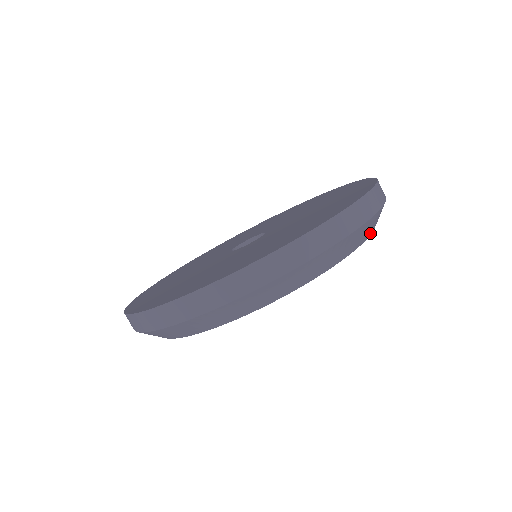
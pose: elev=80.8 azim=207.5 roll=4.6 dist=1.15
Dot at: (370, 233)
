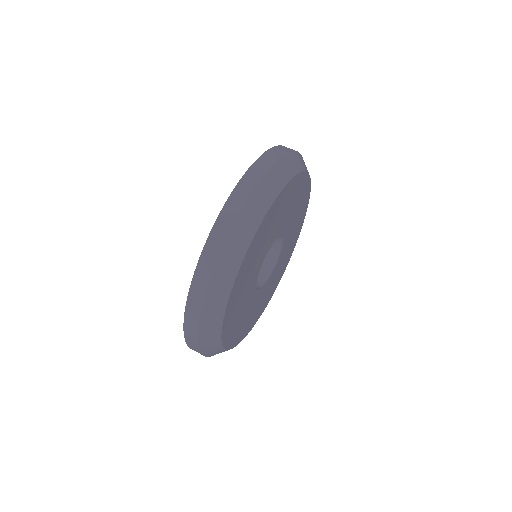
Dot at: (308, 172)
